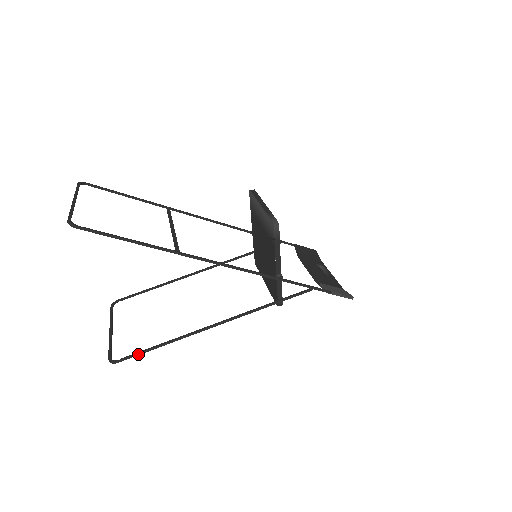
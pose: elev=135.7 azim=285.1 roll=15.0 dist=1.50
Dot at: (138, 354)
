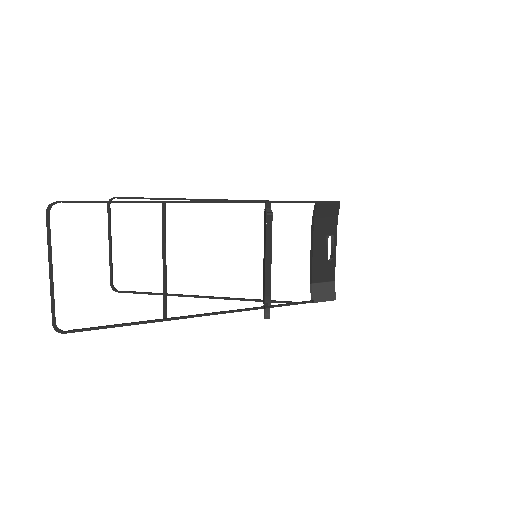
Dot at: (135, 293)
